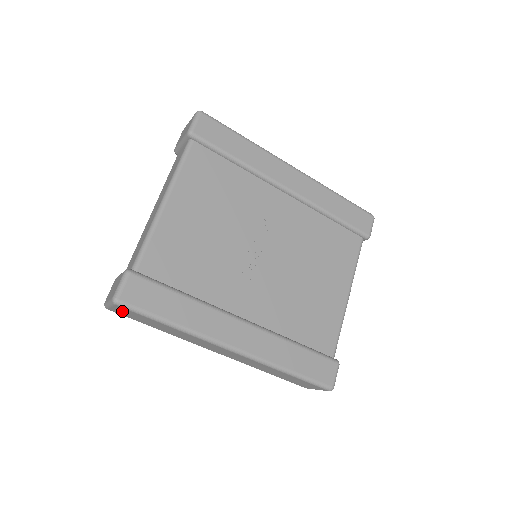
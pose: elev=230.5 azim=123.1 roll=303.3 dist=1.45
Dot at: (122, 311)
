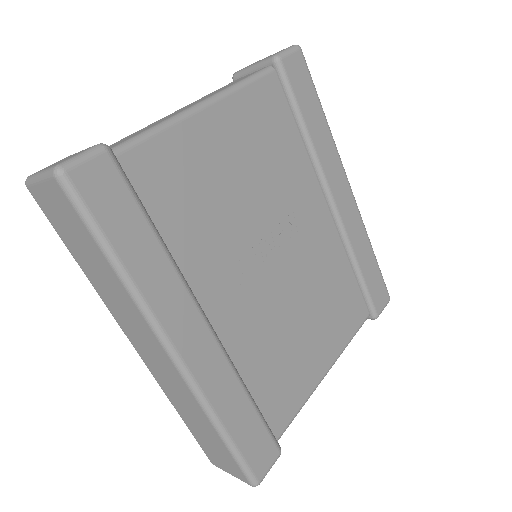
Dot at: (52, 199)
